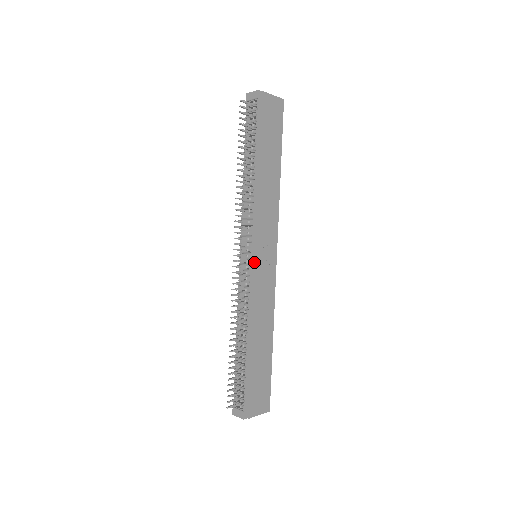
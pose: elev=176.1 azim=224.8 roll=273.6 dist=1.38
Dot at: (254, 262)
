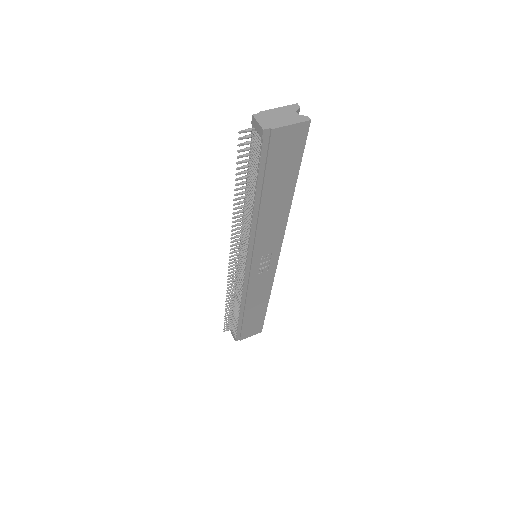
Dot at: (249, 270)
